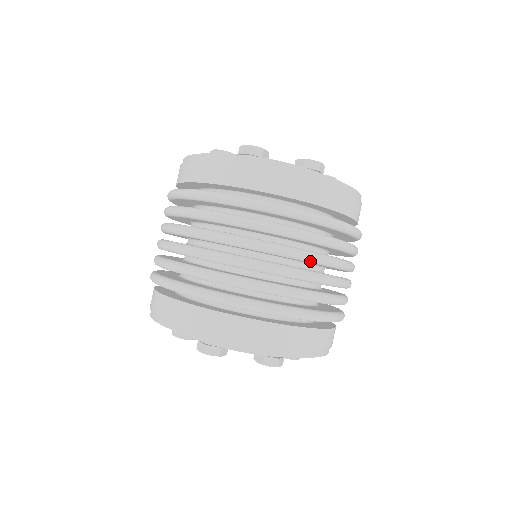
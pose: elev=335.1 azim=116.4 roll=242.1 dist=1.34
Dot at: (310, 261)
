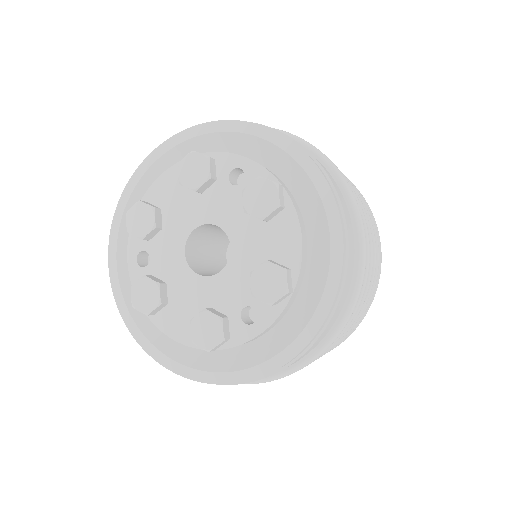
Dot at: occluded
